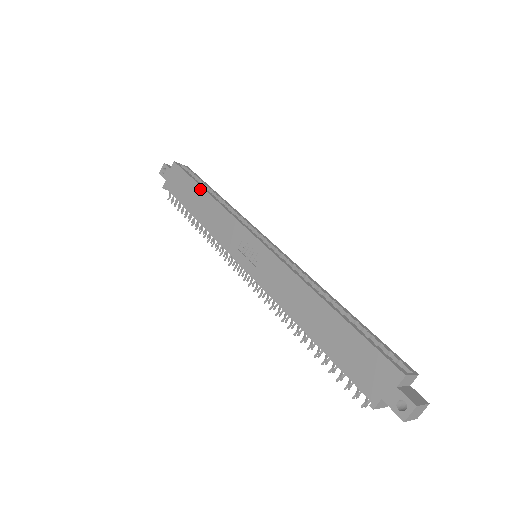
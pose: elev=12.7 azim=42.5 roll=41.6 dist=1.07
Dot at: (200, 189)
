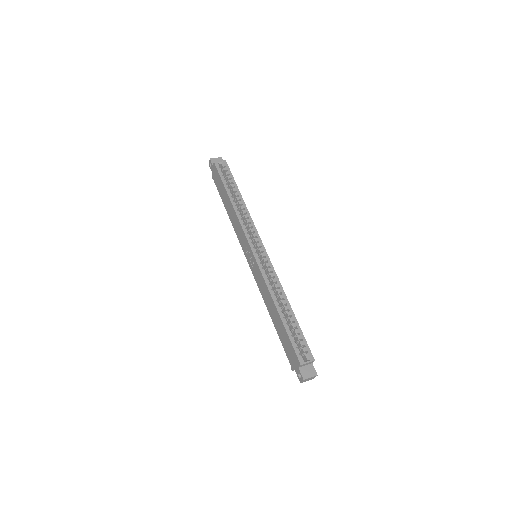
Dot at: (227, 195)
